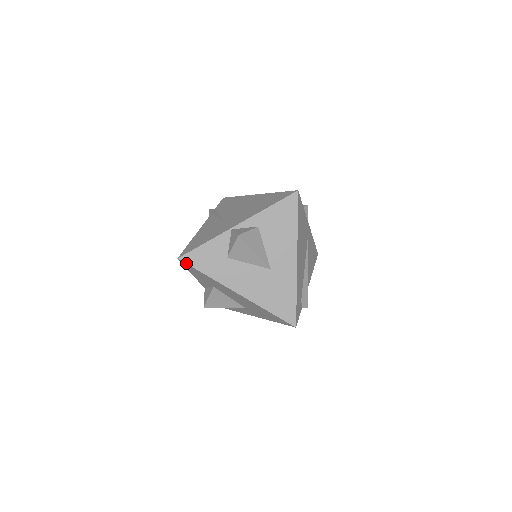
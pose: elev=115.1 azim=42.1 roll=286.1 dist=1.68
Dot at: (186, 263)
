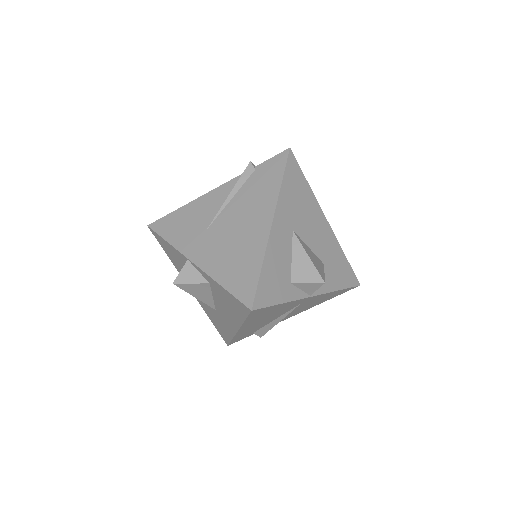
Dot at: (154, 235)
